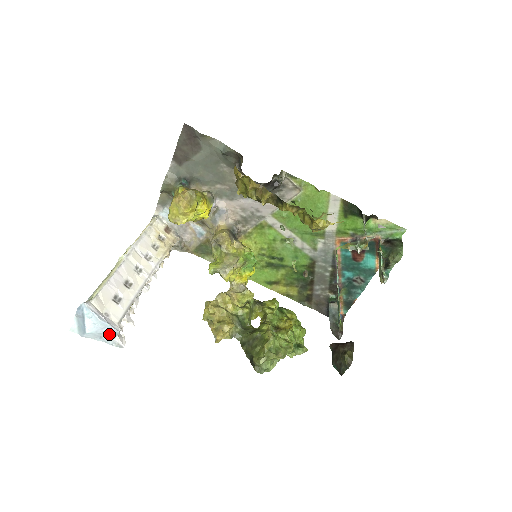
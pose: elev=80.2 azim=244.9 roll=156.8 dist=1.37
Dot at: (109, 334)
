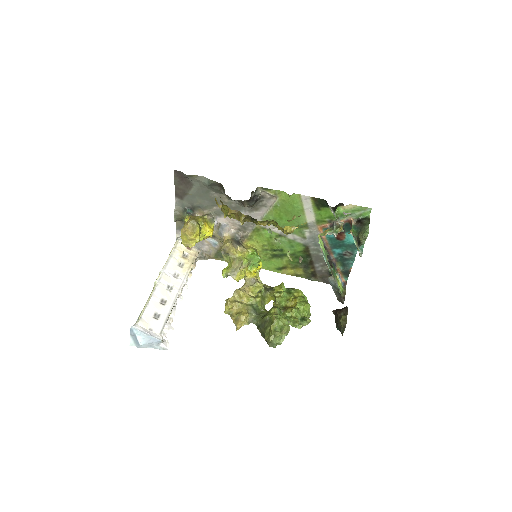
Dot at: (155, 343)
